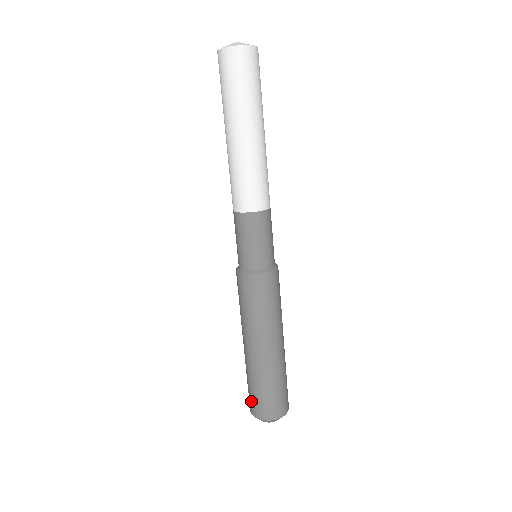
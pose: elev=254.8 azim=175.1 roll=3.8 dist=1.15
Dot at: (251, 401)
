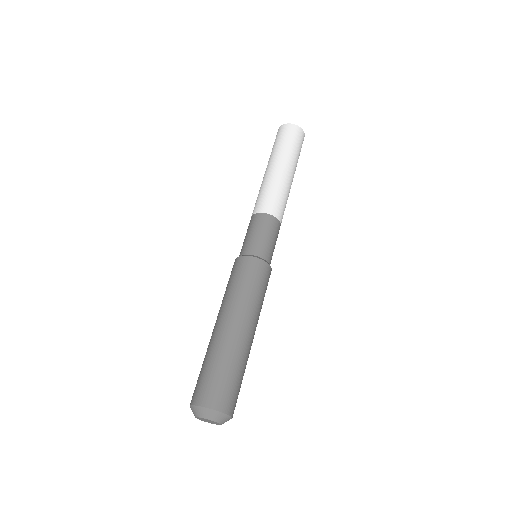
Dot at: (205, 386)
